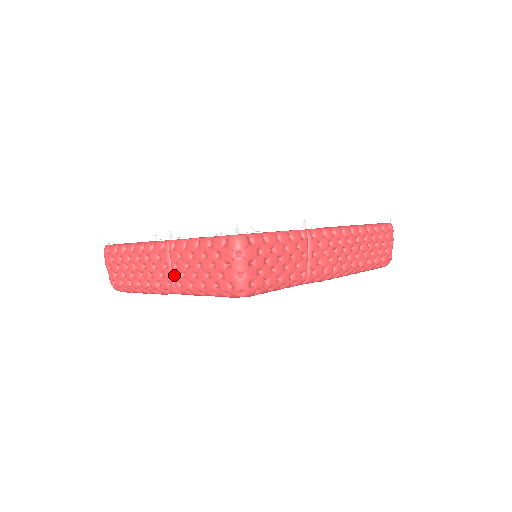
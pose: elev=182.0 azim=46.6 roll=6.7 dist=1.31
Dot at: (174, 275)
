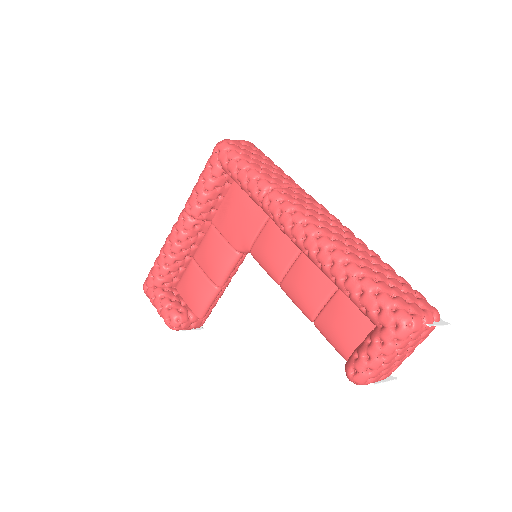
Dot at: occluded
